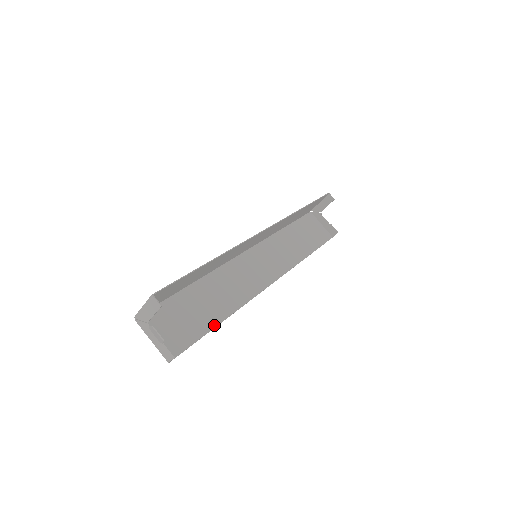
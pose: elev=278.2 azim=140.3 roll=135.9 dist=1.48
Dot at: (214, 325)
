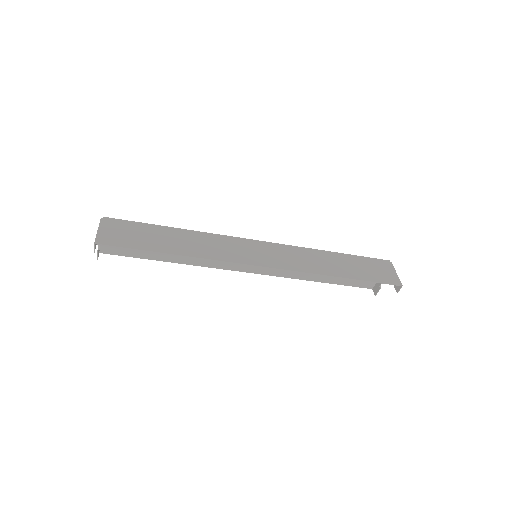
Dot at: (159, 259)
